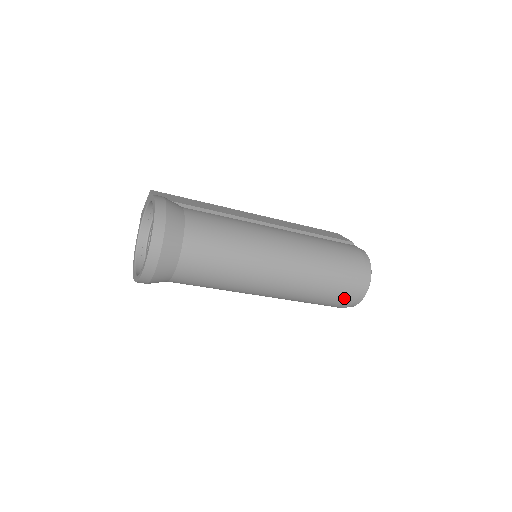
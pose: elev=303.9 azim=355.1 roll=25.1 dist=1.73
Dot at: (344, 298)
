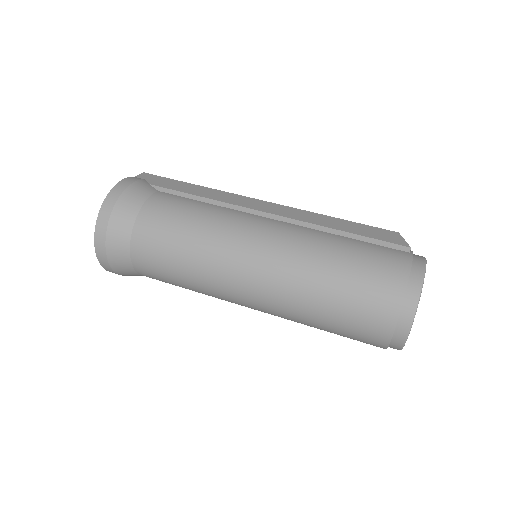
Dot at: (368, 333)
